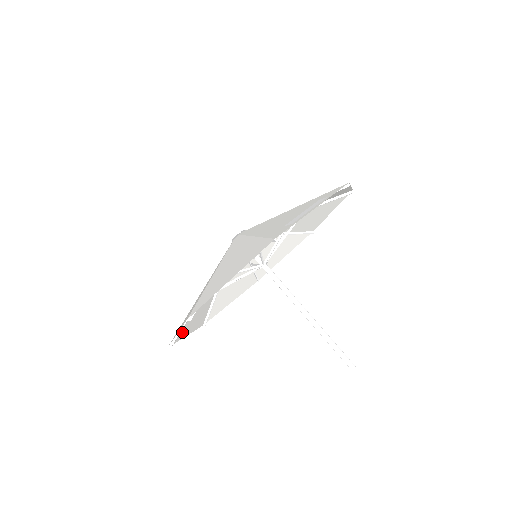
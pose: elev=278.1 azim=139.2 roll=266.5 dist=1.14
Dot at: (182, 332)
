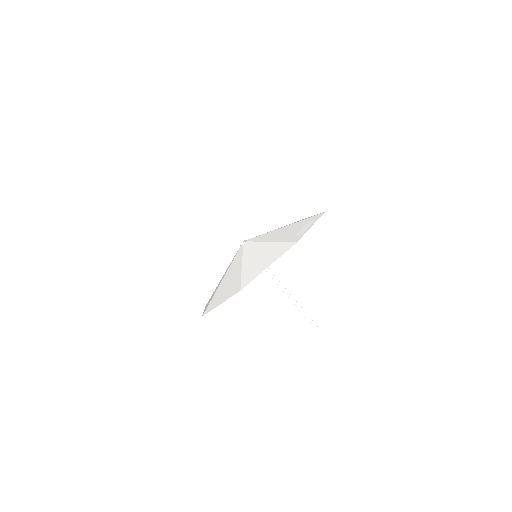
Dot at: (206, 307)
